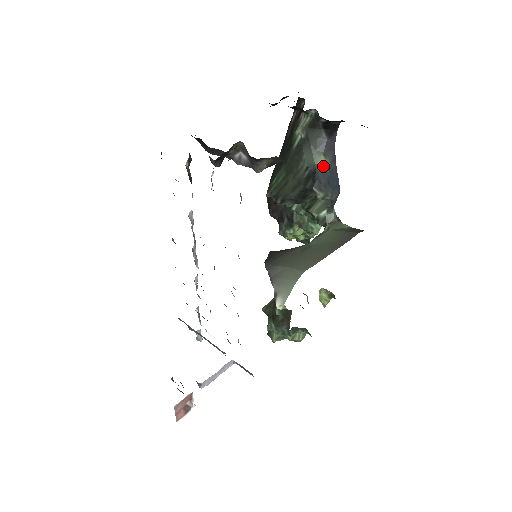
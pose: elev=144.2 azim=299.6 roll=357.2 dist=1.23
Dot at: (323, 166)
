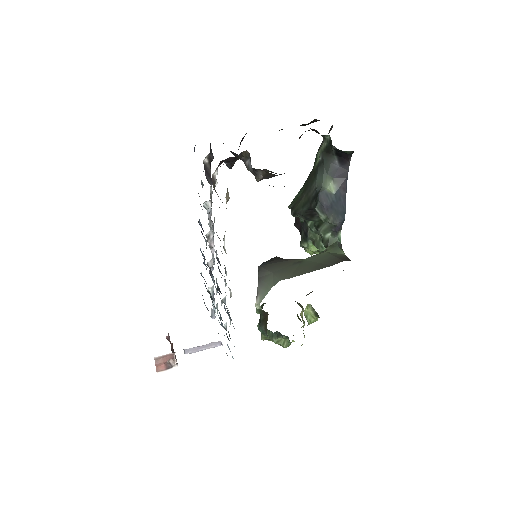
Dot at: (329, 190)
